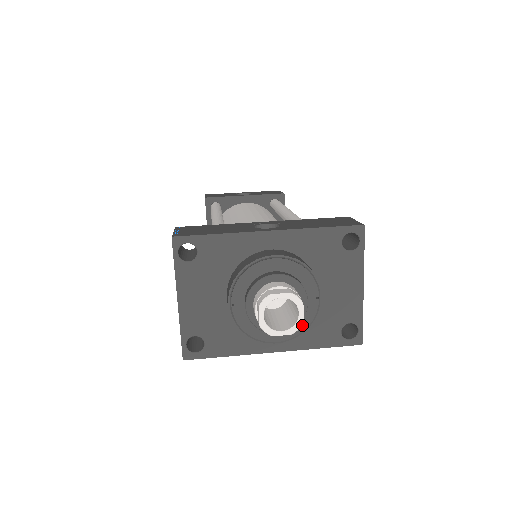
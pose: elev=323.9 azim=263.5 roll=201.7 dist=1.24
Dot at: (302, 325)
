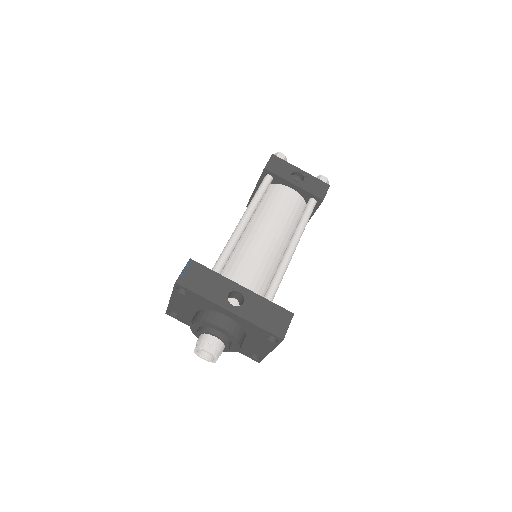
Dot at: occluded
